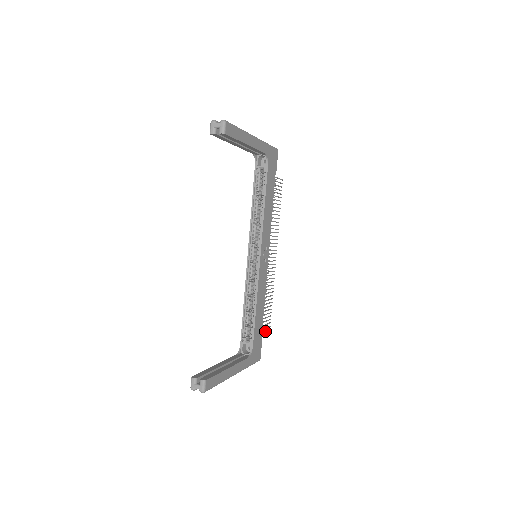
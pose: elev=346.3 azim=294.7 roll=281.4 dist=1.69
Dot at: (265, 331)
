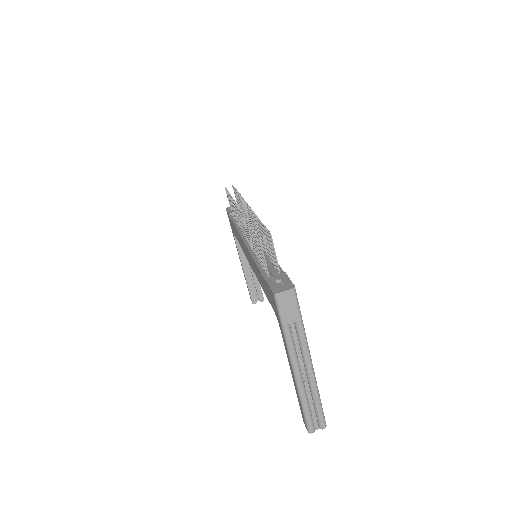
Dot at: (236, 199)
